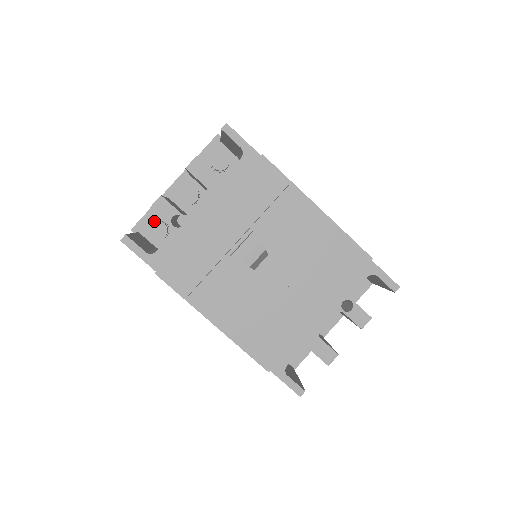
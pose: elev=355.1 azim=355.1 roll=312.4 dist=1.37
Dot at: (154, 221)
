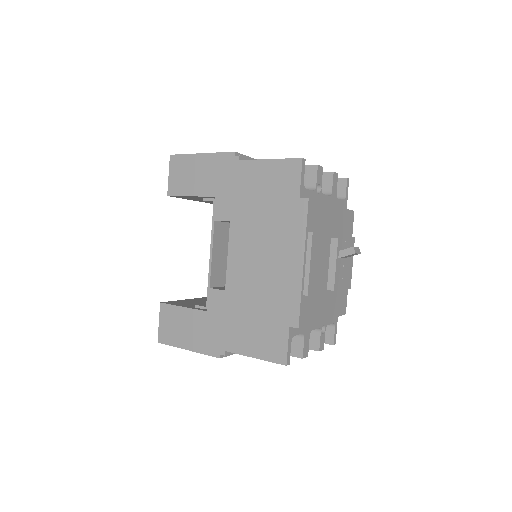
Dot at: occluded
